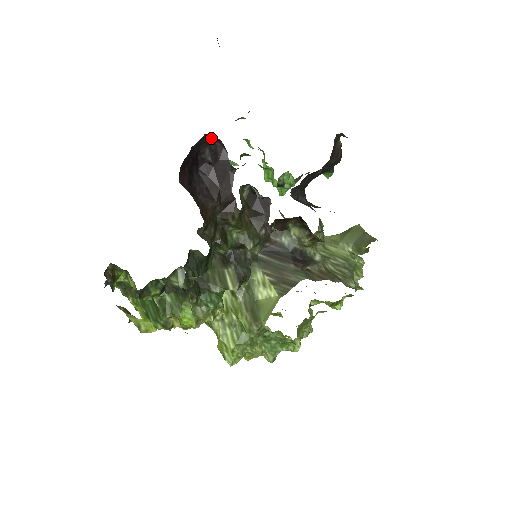
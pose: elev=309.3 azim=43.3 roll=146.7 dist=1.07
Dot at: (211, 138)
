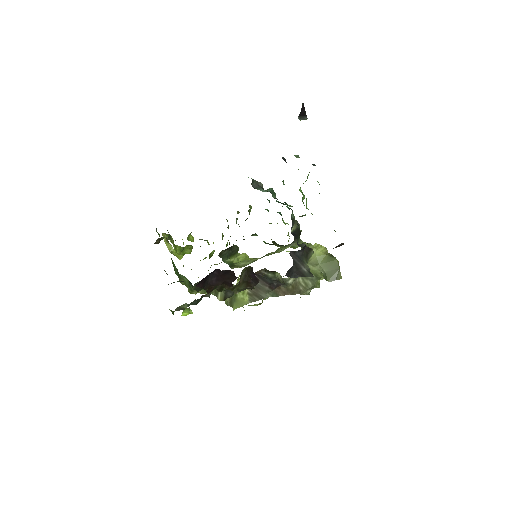
Dot at: (226, 270)
